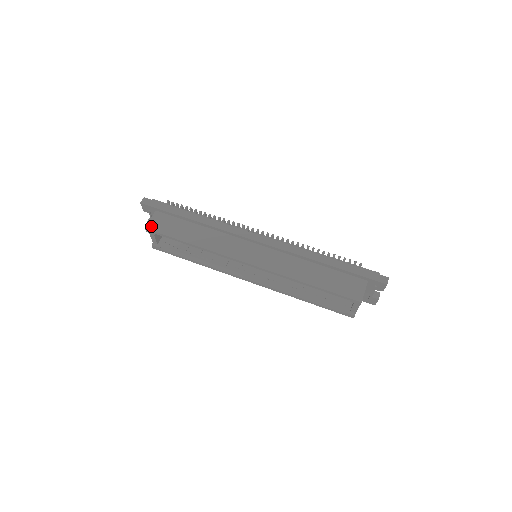
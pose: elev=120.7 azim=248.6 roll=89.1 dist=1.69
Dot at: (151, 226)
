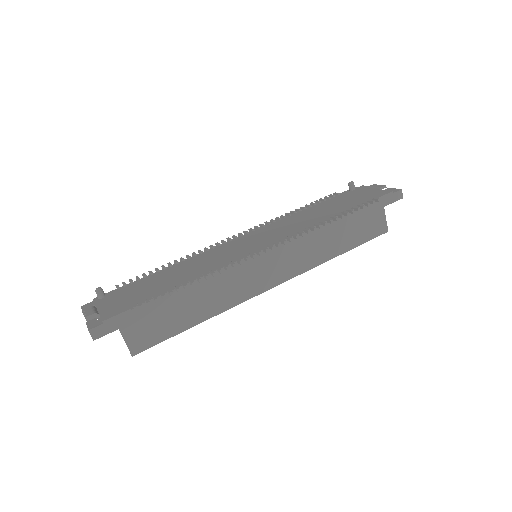
Dot at: (136, 348)
